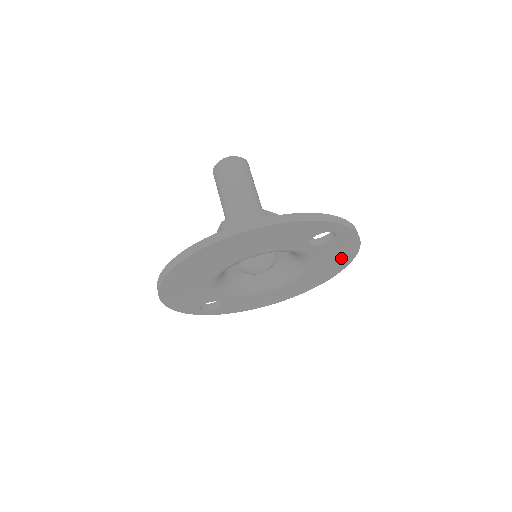
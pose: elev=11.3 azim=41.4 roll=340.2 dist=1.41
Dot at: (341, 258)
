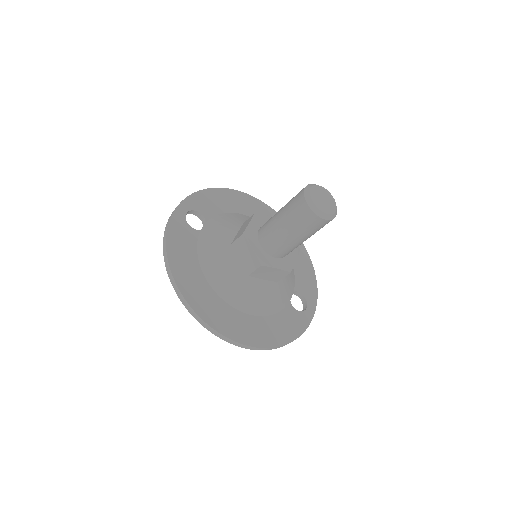
Dot at: occluded
